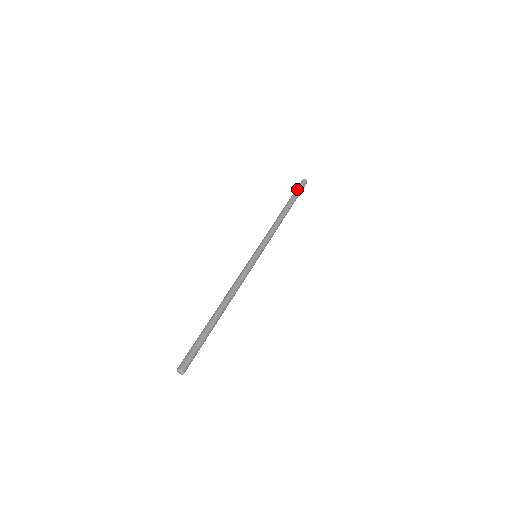
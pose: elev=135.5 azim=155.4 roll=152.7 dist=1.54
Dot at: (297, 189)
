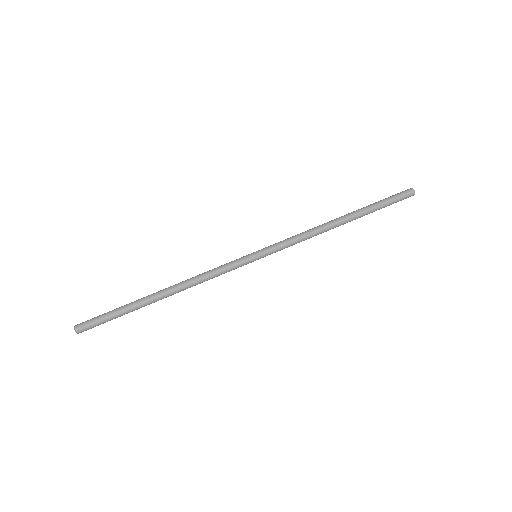
Dot at: (388, 198)
